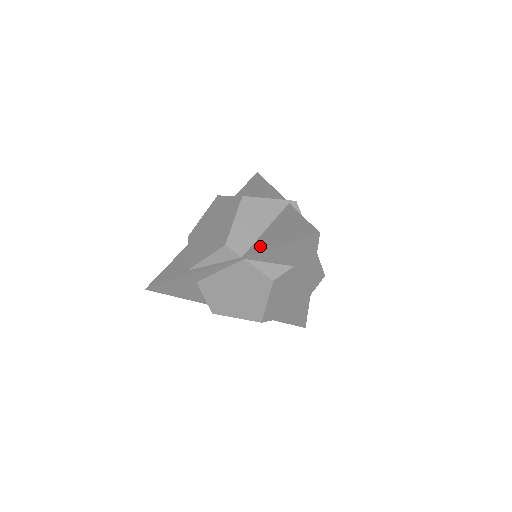
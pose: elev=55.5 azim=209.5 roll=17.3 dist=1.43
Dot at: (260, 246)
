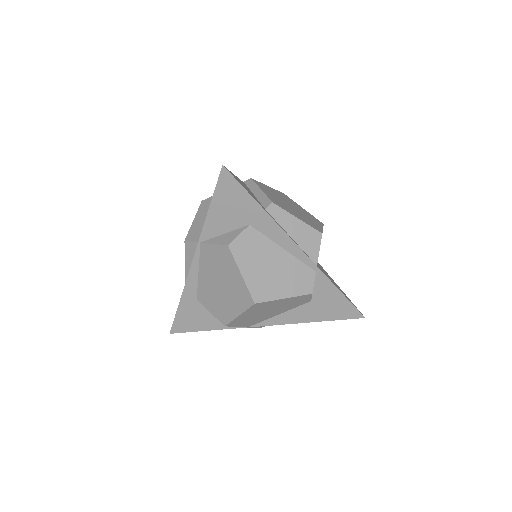
Dot at: occluded
